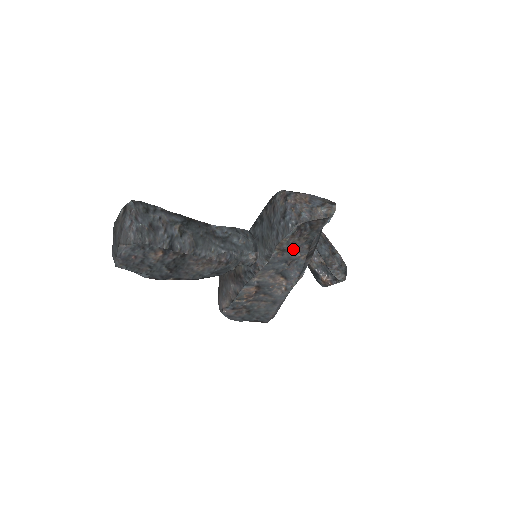
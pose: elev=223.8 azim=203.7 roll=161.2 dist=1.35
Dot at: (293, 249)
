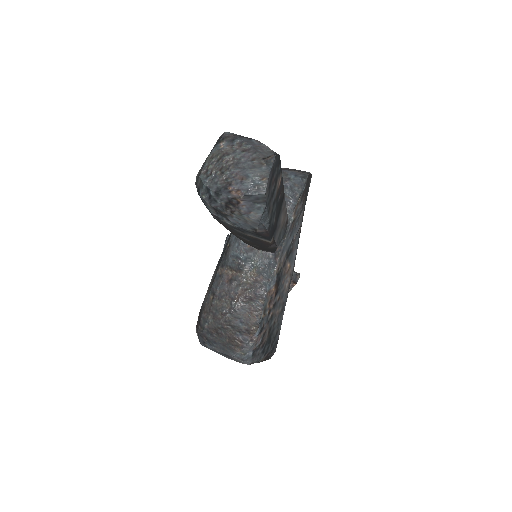
Dot at: (299, 216)
